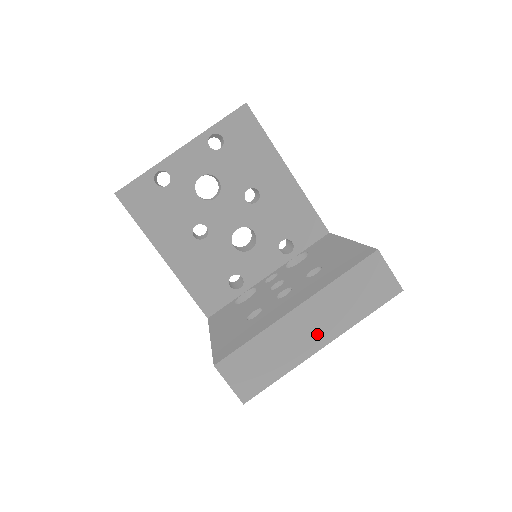
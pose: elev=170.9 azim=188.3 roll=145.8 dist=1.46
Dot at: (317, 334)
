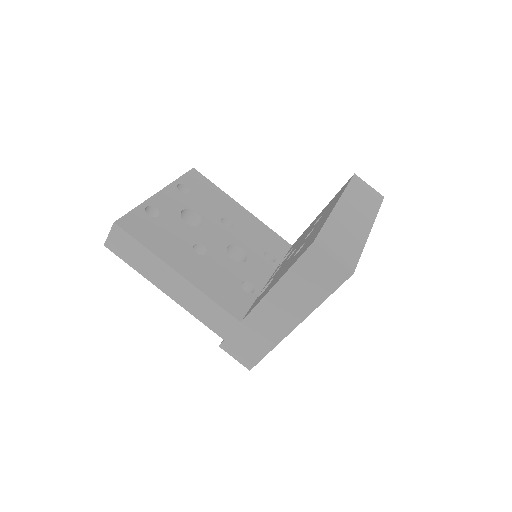
Dot at: (361, 221)
